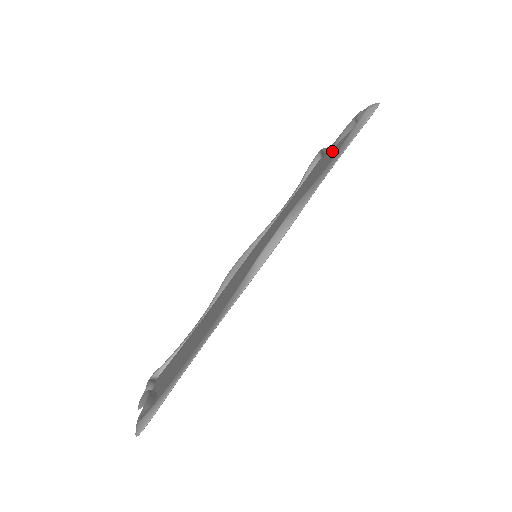
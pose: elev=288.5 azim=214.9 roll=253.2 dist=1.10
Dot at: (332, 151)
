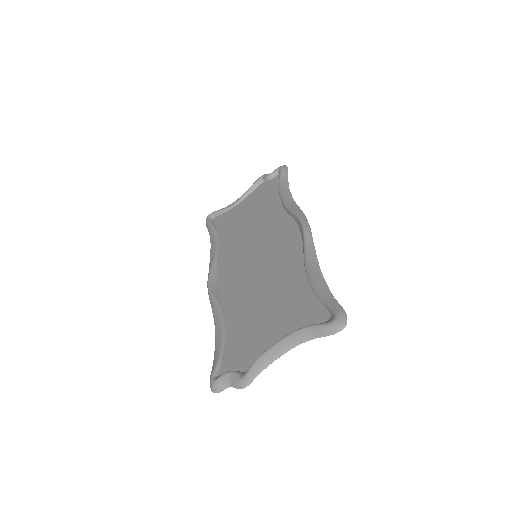
Dot at: (245, 202)
